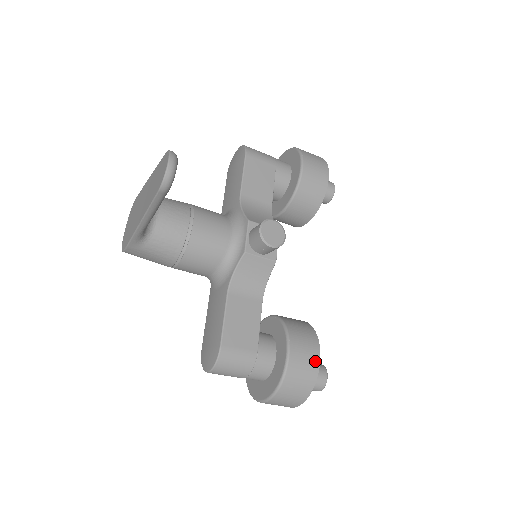
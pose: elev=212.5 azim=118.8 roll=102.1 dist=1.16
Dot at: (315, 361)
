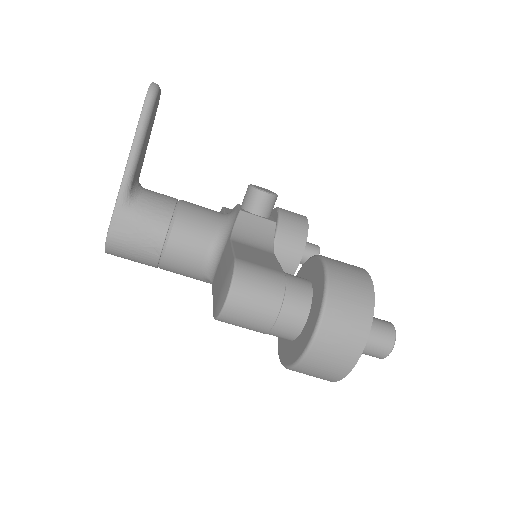
Dot at: (360, 270)
